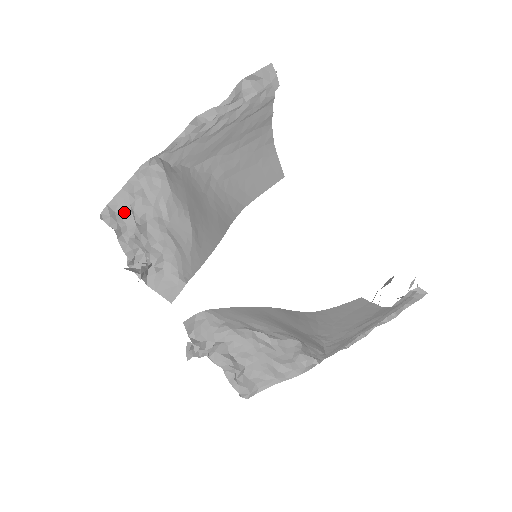
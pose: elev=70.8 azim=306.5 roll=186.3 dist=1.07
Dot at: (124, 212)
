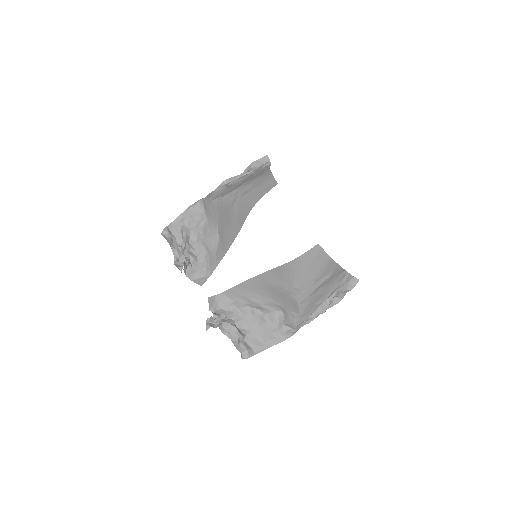
Dot at: (176, 232)
